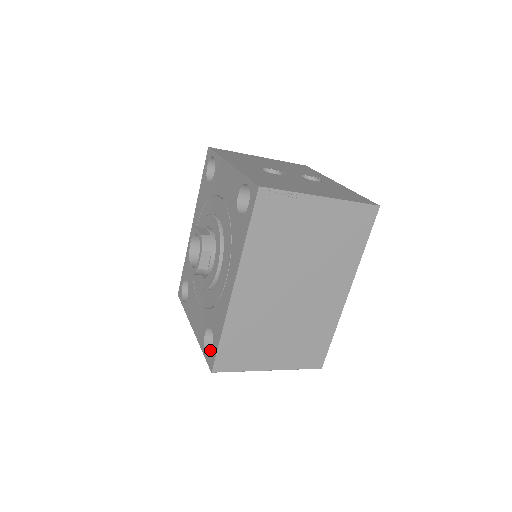
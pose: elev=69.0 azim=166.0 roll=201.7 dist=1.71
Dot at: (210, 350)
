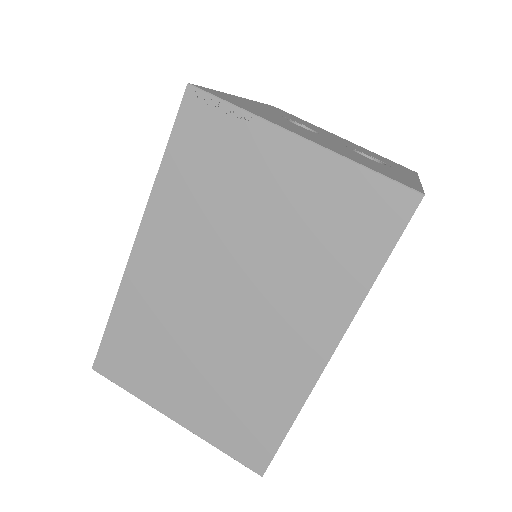
Dot at: occluded
